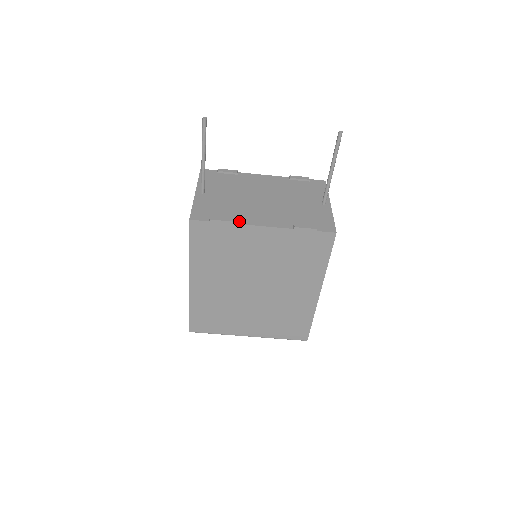
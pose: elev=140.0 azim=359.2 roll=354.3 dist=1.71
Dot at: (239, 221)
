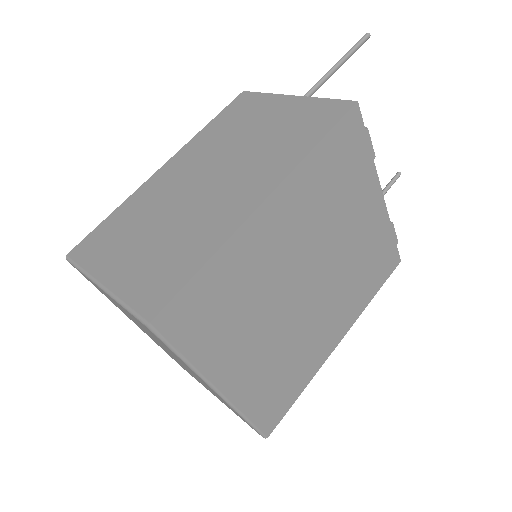
Dot at: occluded
